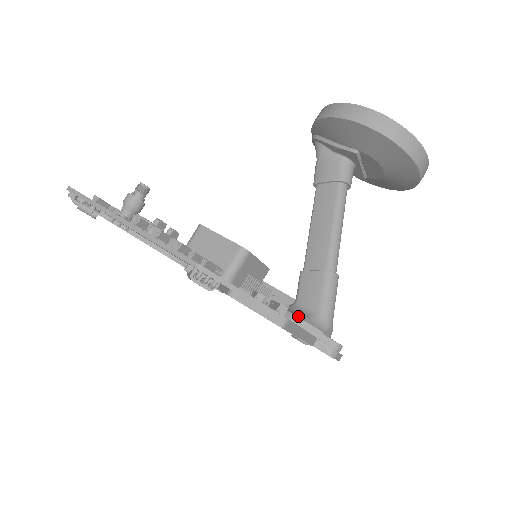
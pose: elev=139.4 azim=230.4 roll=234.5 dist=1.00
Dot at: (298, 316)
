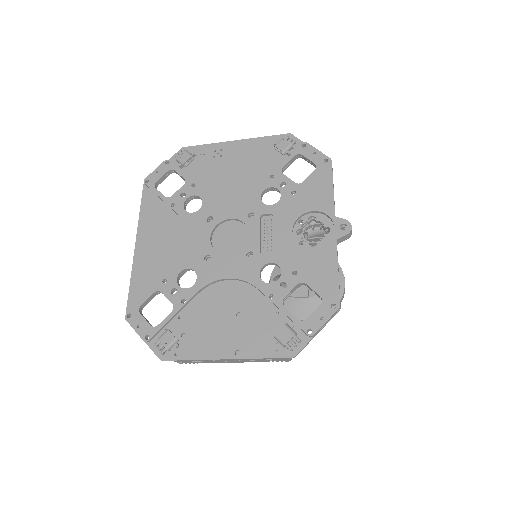
Dot at: occluded
